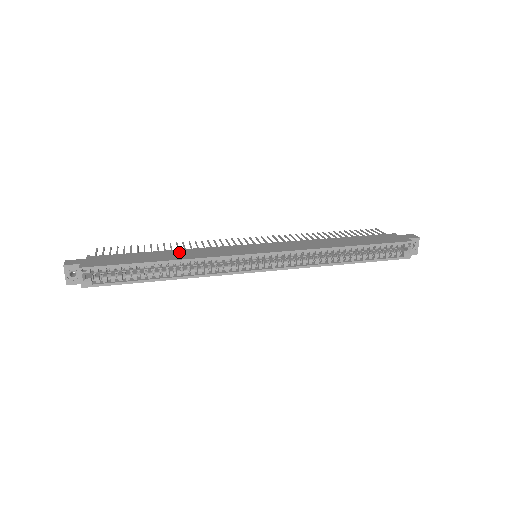
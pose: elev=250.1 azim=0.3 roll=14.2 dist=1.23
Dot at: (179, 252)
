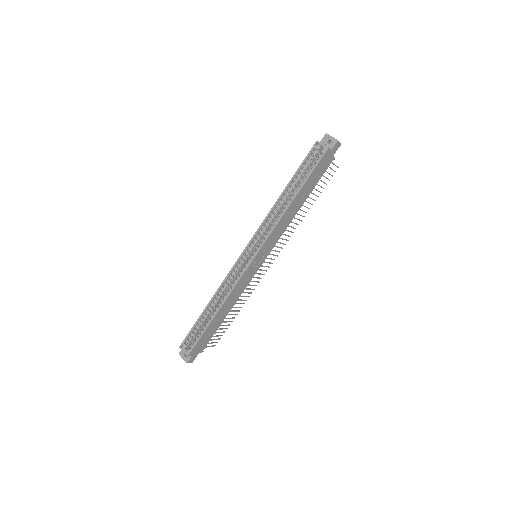
Dot at: occluded
